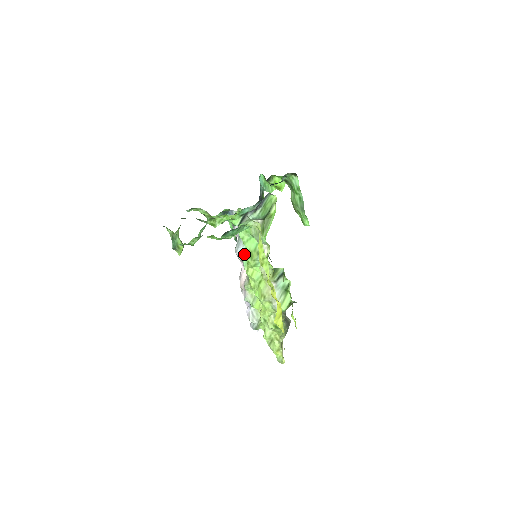
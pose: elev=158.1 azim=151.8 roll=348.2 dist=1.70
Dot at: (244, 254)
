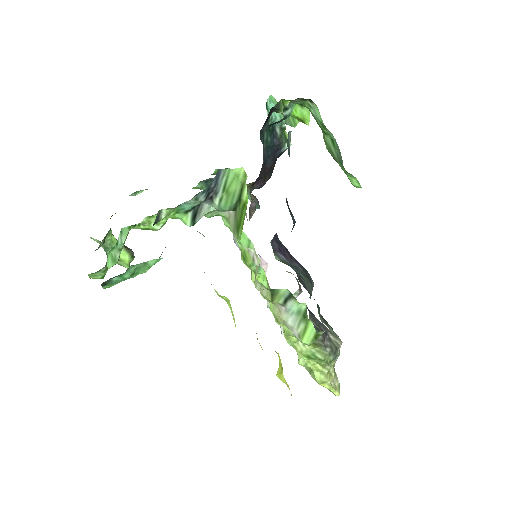
Dot at: occluded
